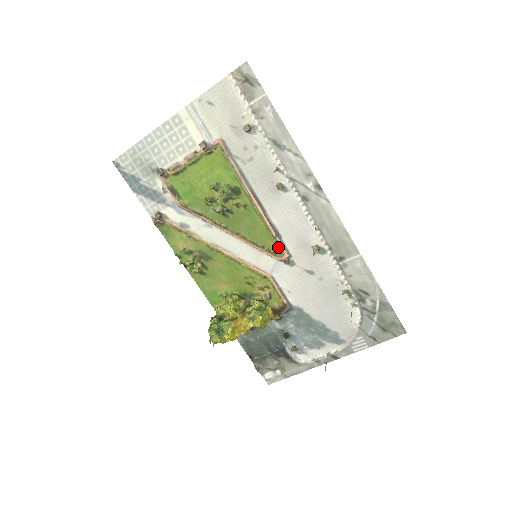
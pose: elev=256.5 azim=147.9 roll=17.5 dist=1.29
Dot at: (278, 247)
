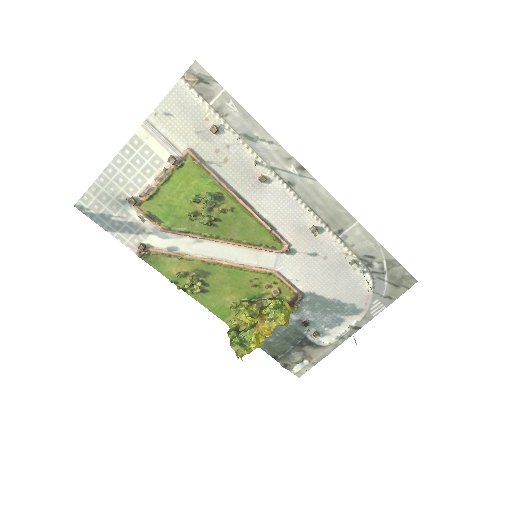
Dot at: (276, 240)
